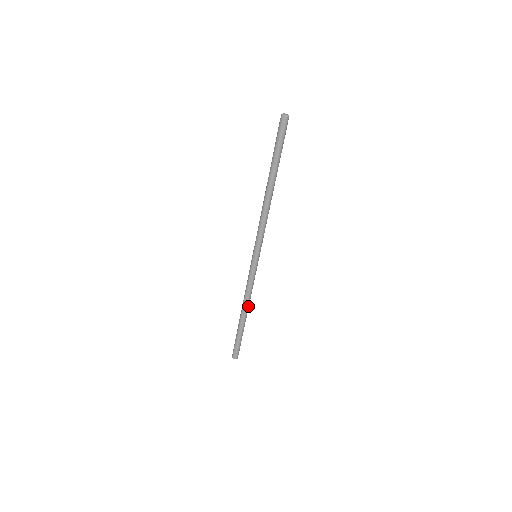
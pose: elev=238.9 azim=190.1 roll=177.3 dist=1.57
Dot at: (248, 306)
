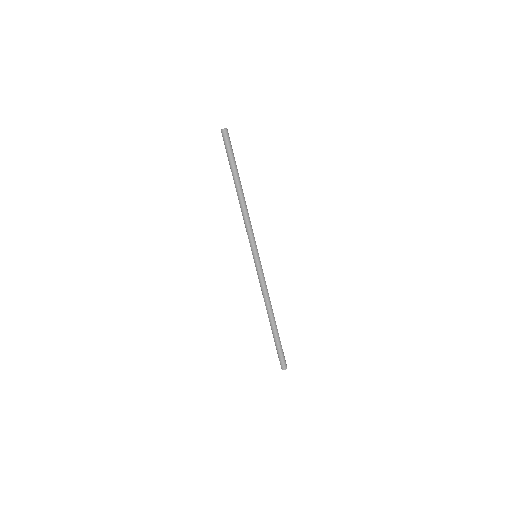
Dot at: (270, 308)
